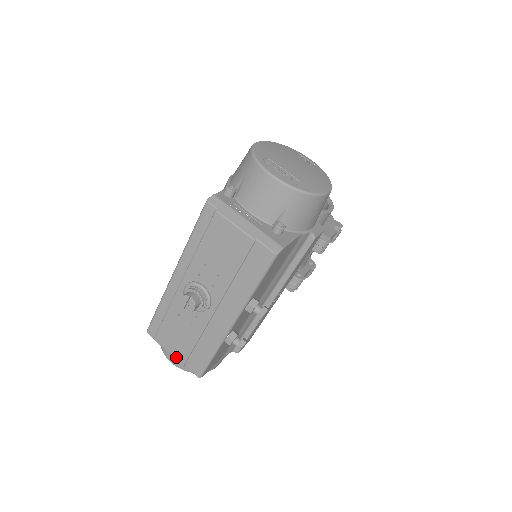
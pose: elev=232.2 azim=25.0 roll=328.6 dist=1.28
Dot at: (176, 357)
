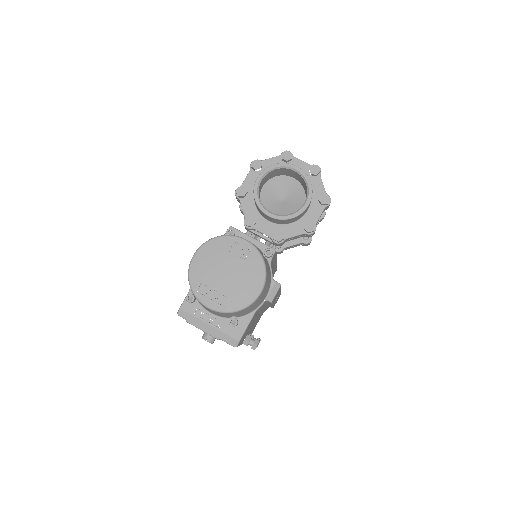
Dot at: occluded
